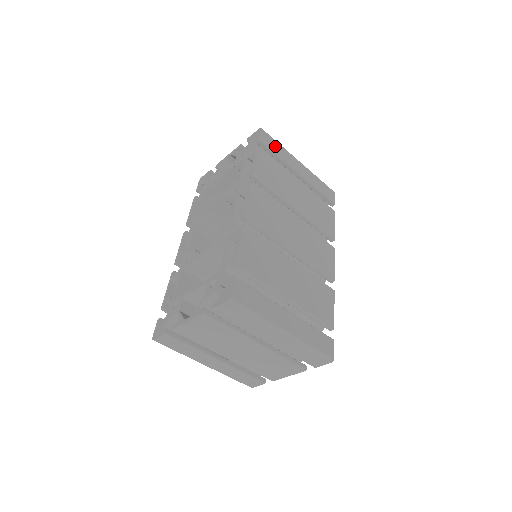
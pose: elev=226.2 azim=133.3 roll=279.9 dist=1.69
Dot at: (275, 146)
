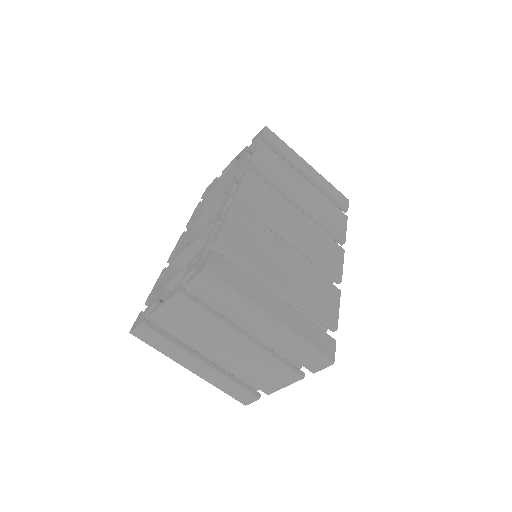
Dot at: (280, 144)
